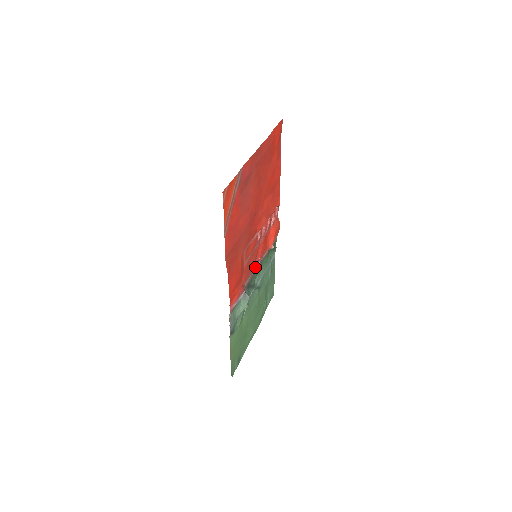
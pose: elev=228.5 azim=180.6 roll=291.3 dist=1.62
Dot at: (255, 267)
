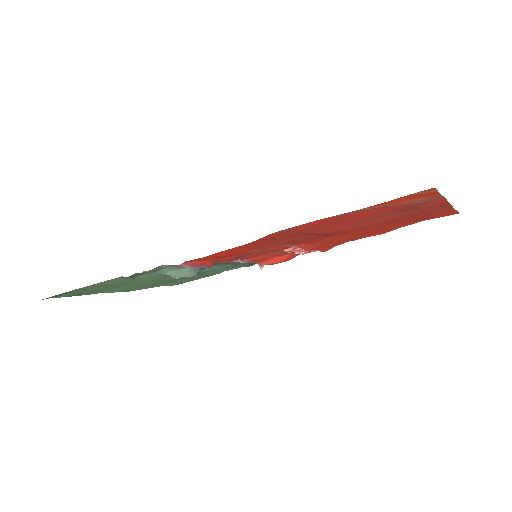
Dot at: (235, 260)
